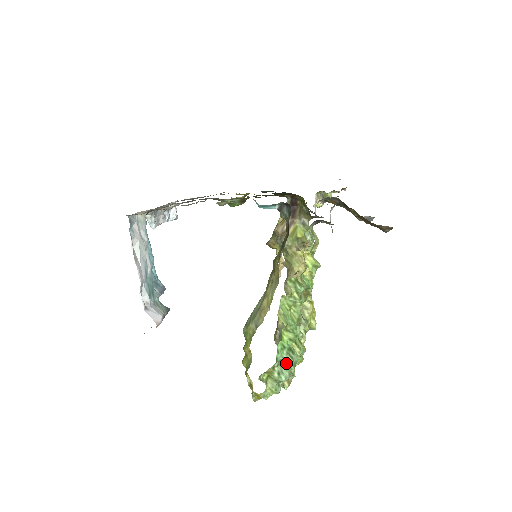
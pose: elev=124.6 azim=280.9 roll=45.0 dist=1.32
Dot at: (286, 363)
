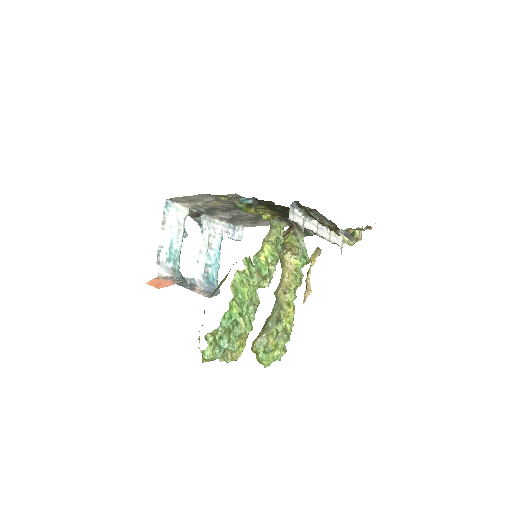
Dot at: (229, 332)
